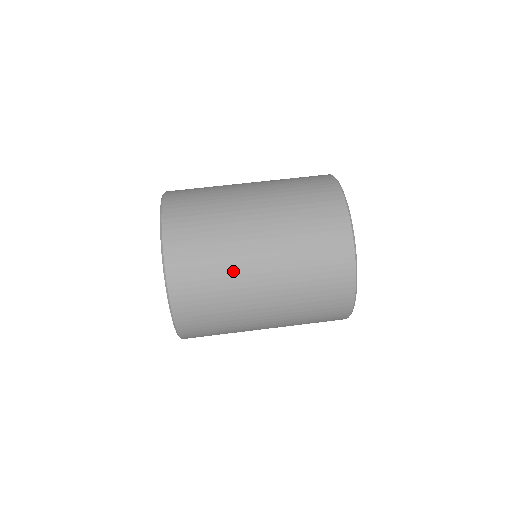
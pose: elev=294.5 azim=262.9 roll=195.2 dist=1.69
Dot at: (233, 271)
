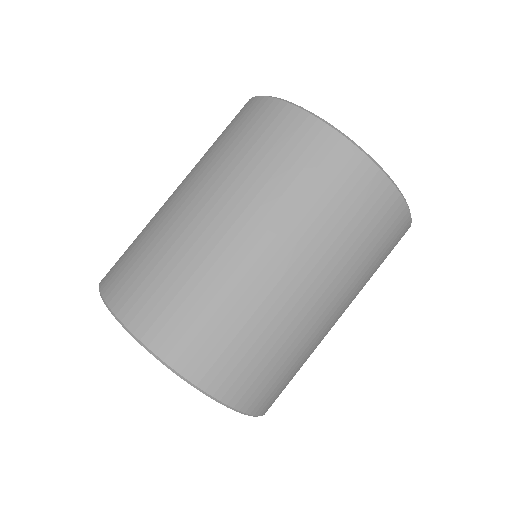
Dot at: (184, 246)
